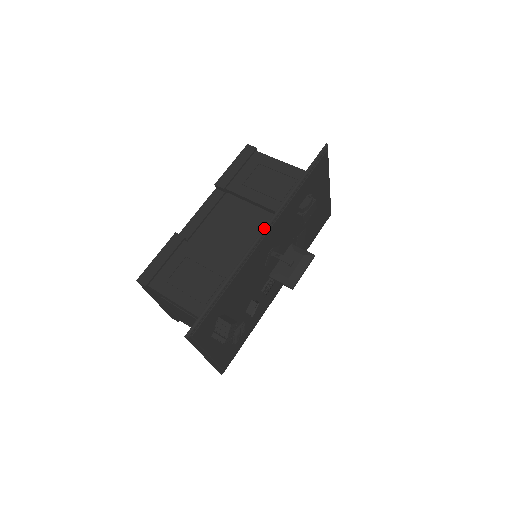
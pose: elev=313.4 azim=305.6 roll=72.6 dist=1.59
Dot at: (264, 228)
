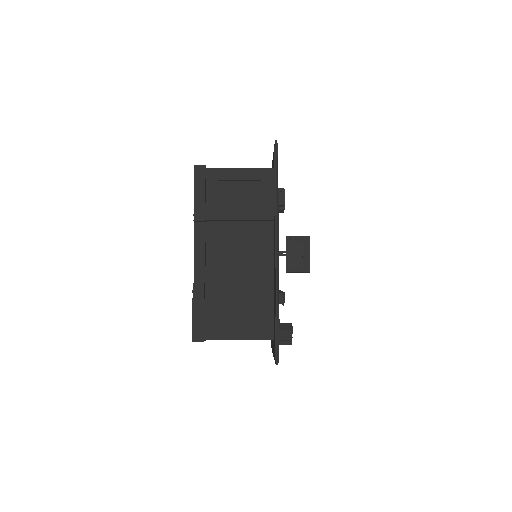
Dot at: (276, 246)
